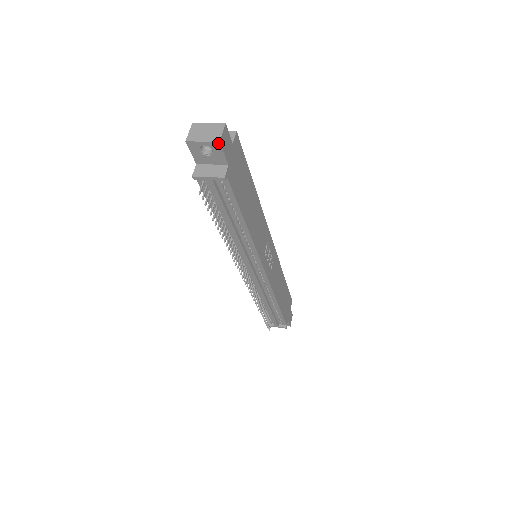
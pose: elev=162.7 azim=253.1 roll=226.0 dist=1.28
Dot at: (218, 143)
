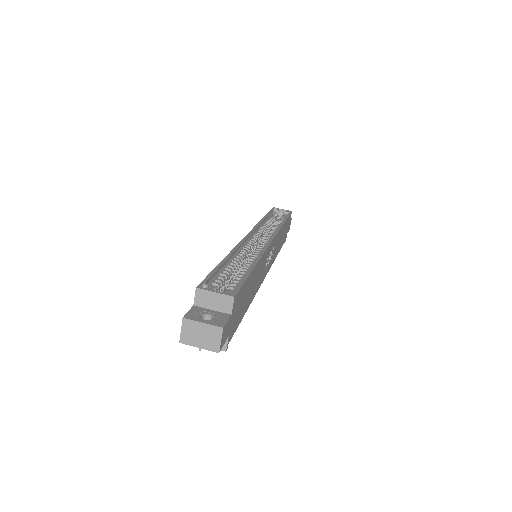
Dot at: (217, 351)
